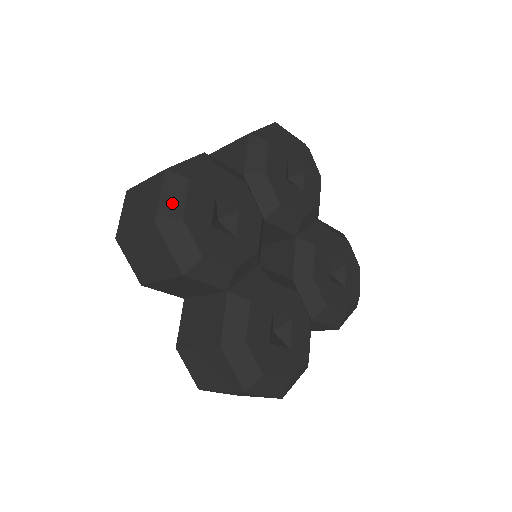
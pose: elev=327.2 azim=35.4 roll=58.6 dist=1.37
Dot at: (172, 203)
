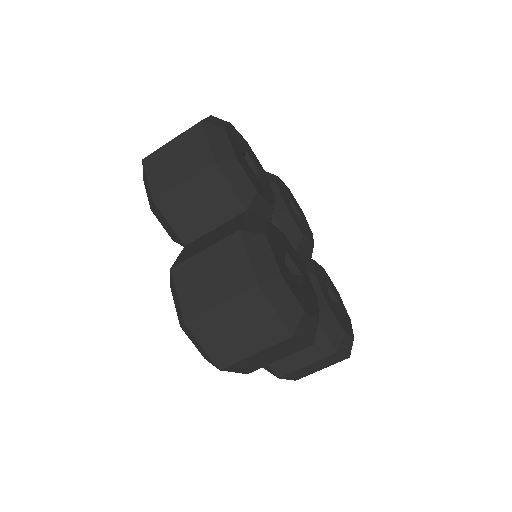
Dot at: (289, 308)
